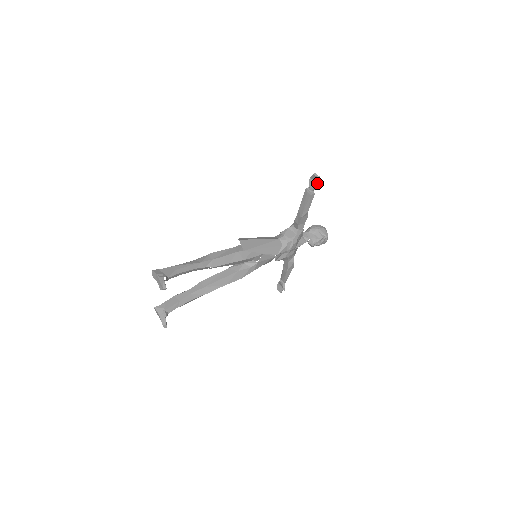
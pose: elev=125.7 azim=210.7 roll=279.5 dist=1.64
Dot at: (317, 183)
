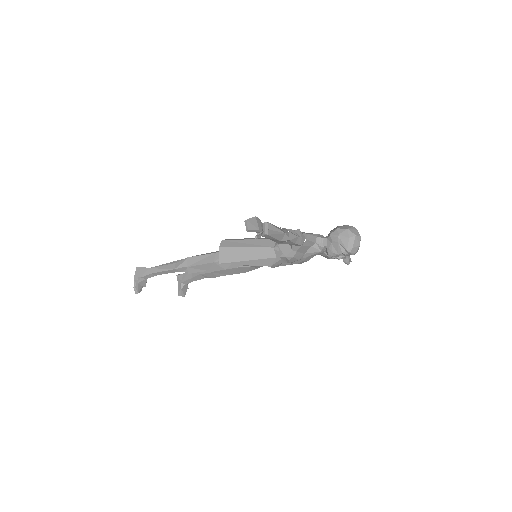
Dot at: (255, 231)
